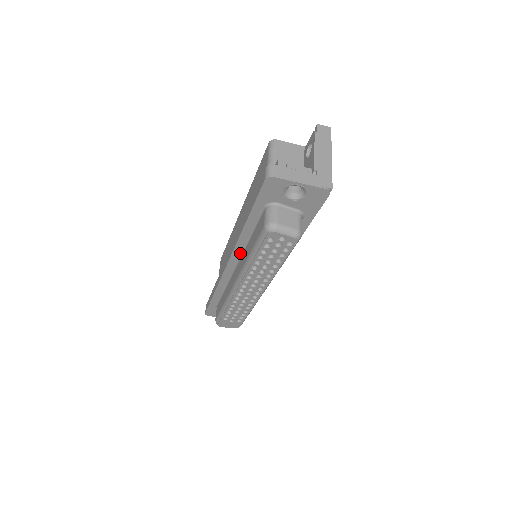
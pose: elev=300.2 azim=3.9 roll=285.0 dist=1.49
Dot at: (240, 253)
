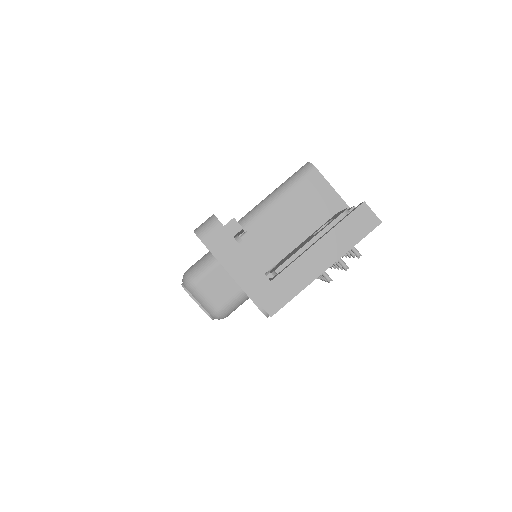
Dot at: occluded
